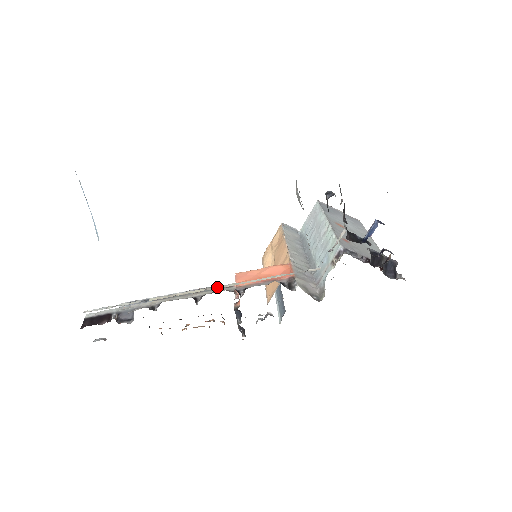
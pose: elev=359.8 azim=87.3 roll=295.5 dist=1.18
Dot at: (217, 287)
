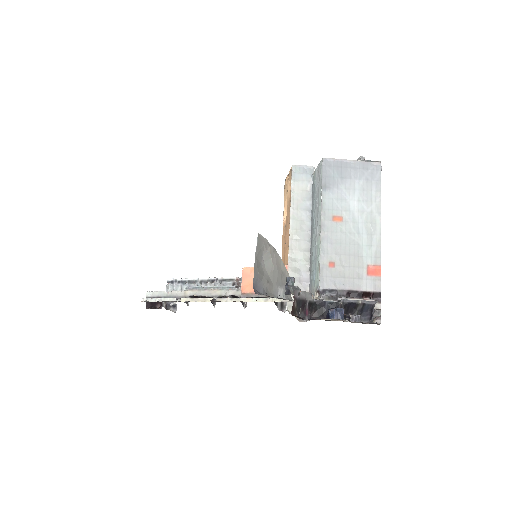
Dot at: (225, 300)
